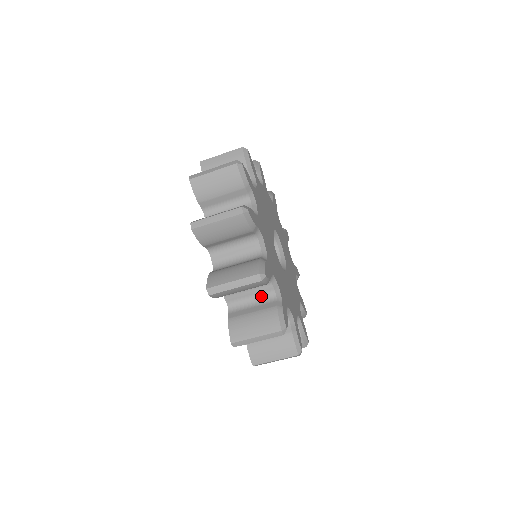
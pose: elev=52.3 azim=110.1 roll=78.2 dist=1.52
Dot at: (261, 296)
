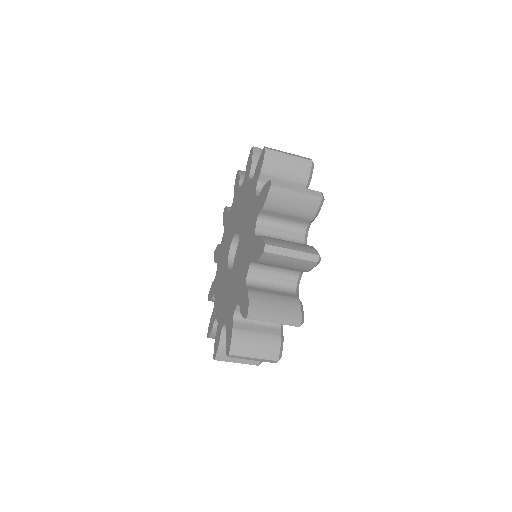
Dot at: occluded
